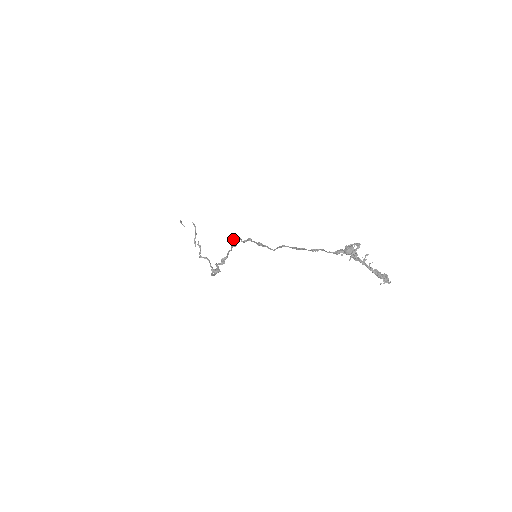
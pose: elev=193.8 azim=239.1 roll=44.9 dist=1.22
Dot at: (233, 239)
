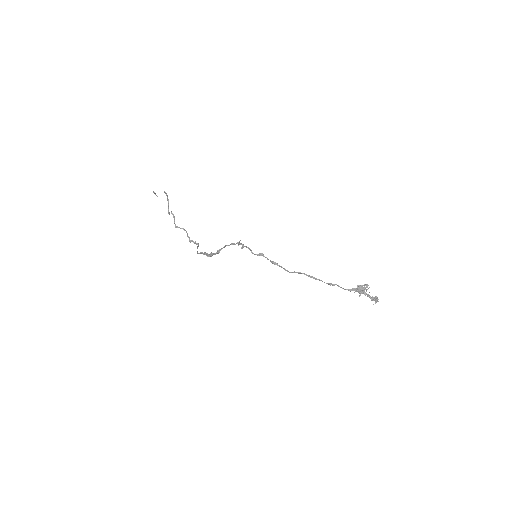
Dot at: (239, 244)
